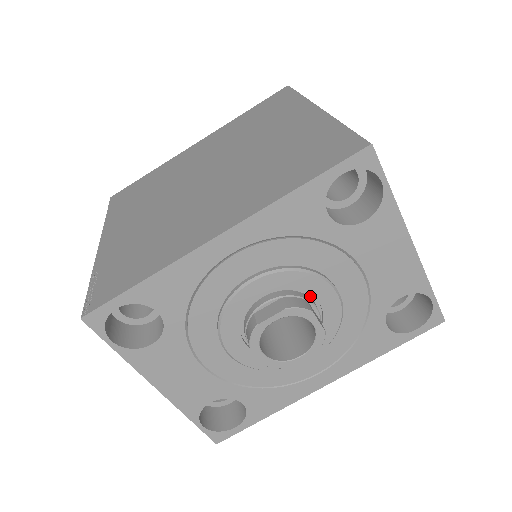
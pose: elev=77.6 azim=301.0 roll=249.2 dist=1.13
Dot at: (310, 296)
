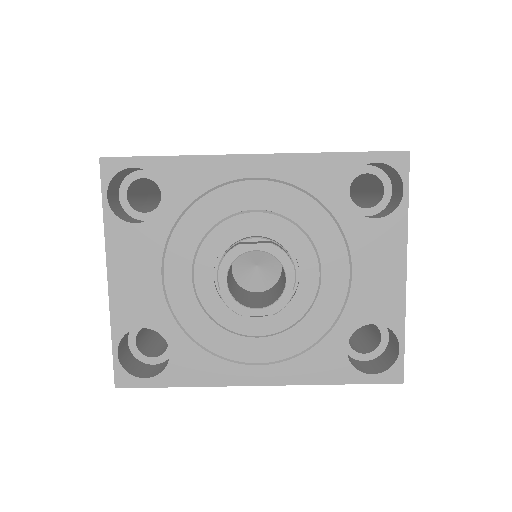
Dot at: (295, 263)
